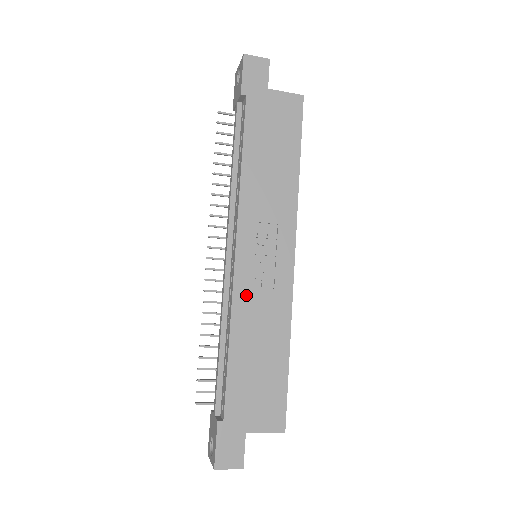
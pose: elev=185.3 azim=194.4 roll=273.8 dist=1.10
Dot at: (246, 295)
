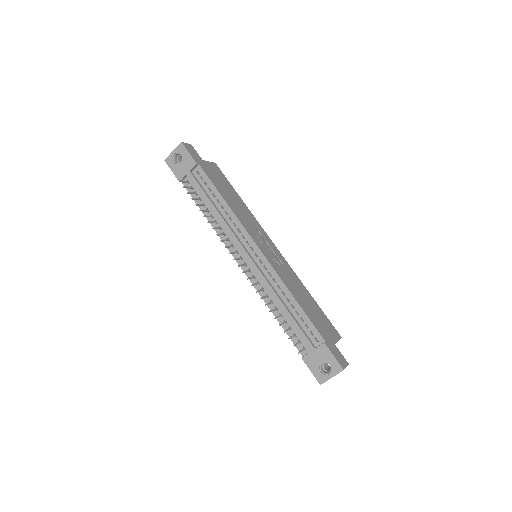
Dot at: (279, 270)
